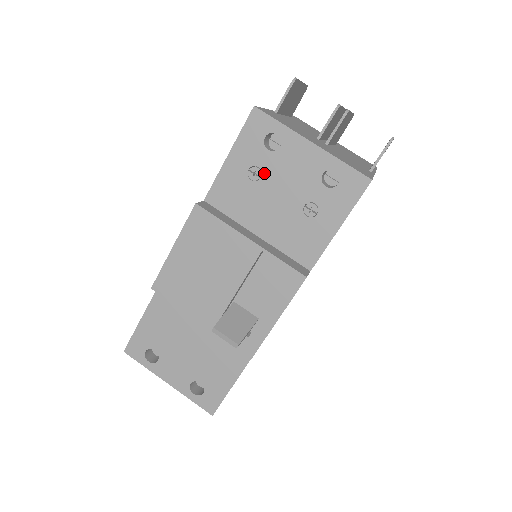
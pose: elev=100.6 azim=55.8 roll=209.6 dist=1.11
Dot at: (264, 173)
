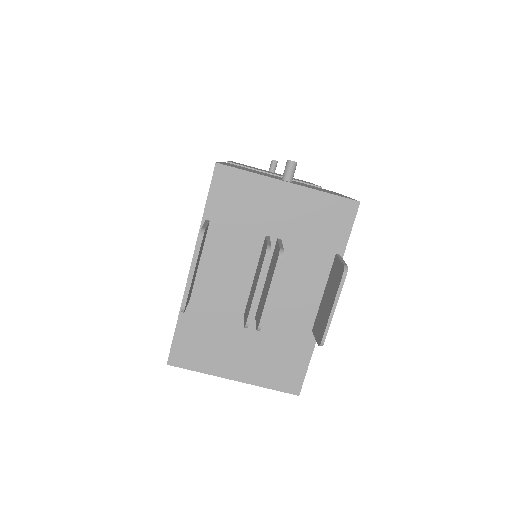
Dot at: occluded
